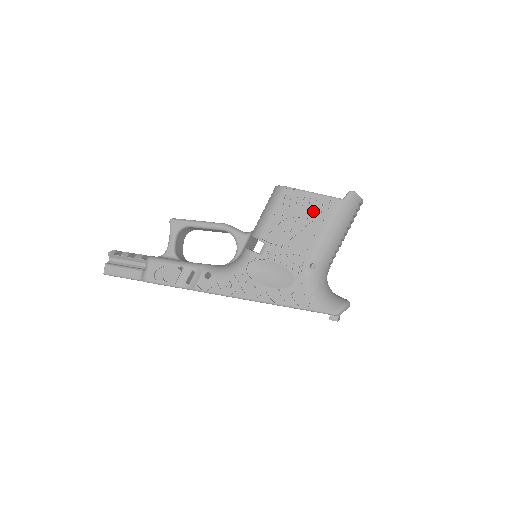
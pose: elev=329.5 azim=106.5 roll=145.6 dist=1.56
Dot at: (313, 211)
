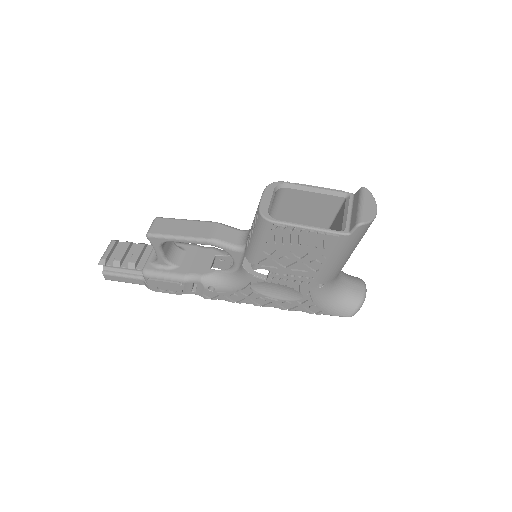
Dot at: (313, 247)
